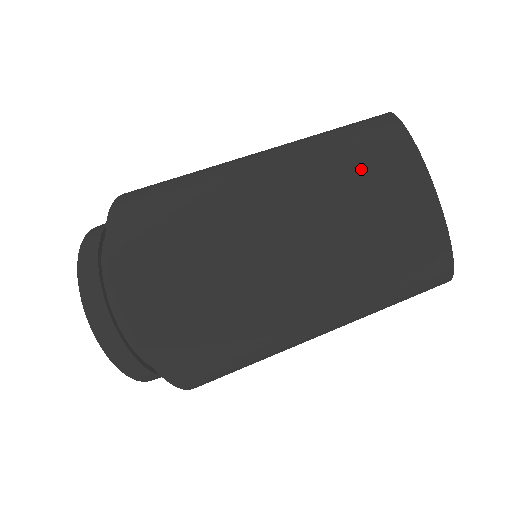
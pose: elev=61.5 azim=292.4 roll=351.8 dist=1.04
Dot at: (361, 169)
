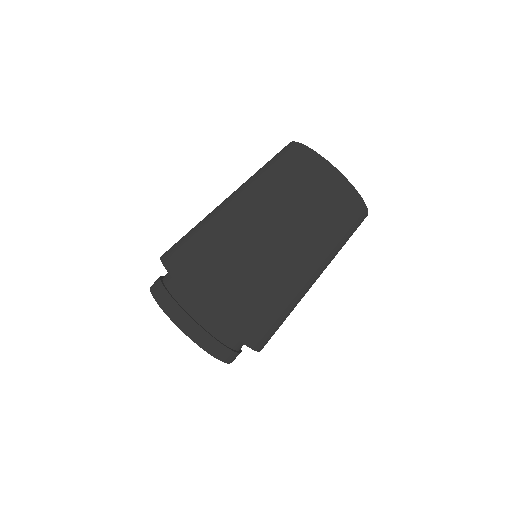
Dot at: (269, 161)
